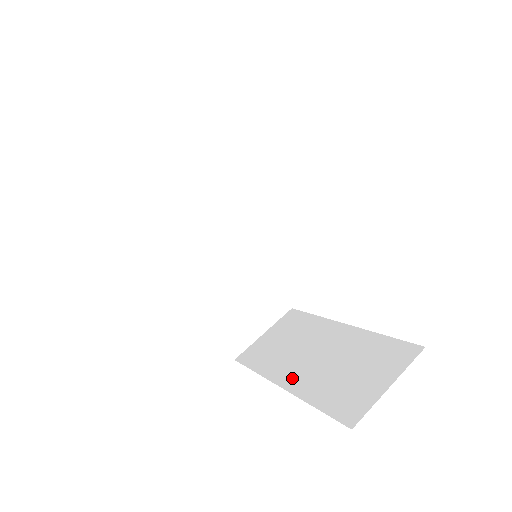
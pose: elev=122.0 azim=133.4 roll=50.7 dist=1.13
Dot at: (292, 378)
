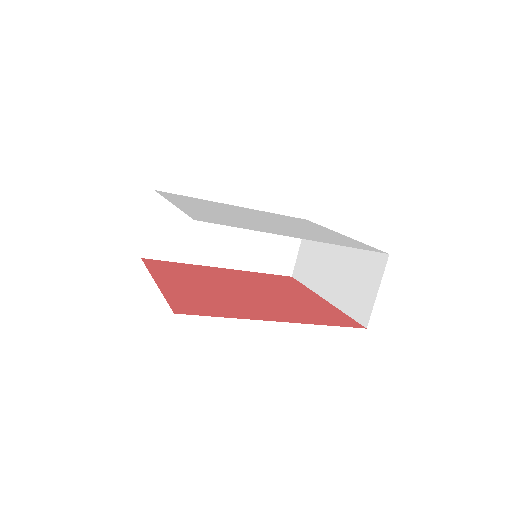
Dot at: (327, 290)
